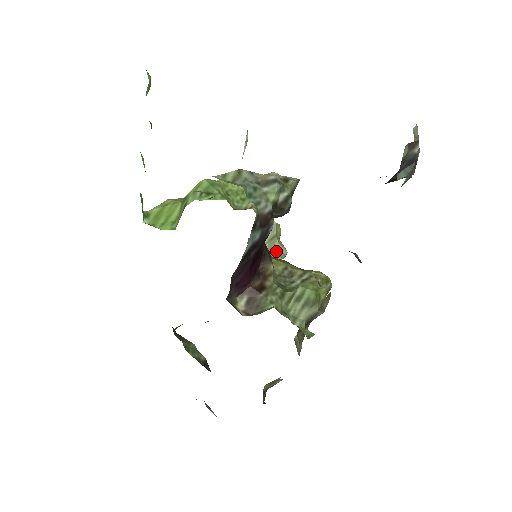
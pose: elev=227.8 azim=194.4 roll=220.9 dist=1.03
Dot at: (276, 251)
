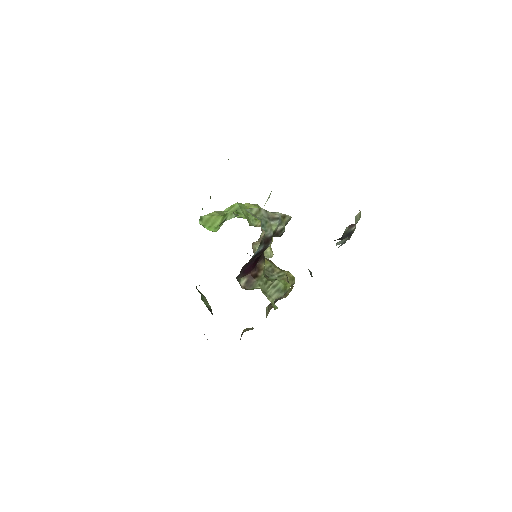
Dot at: (267, 253)
